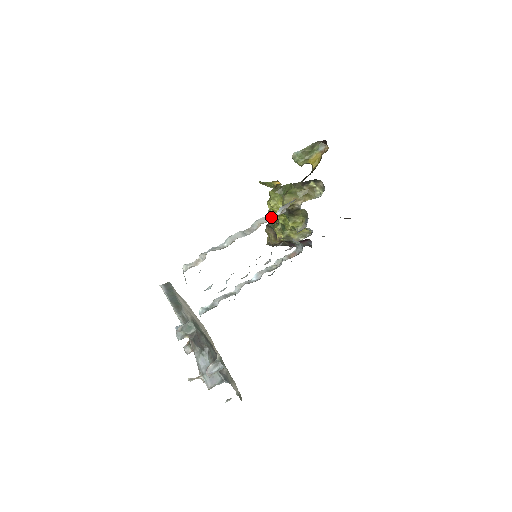
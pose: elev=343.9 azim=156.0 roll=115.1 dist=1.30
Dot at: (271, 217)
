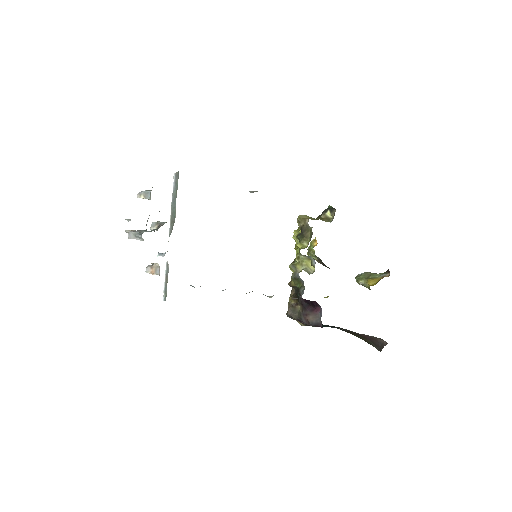
Dot at: occluded
